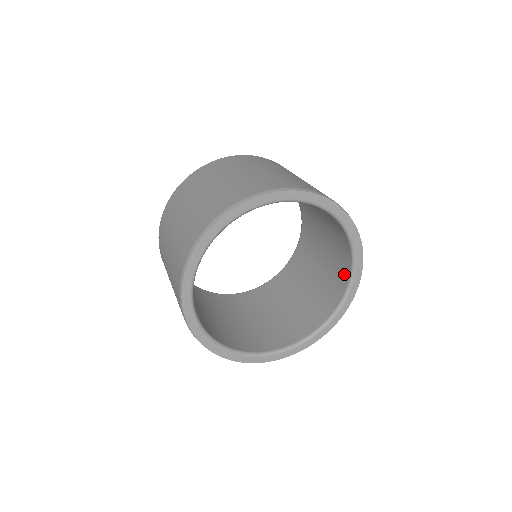
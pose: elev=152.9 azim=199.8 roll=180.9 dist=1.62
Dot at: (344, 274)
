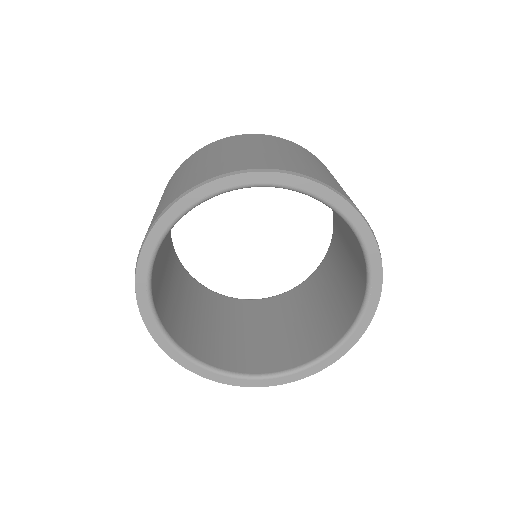
Dot at: (344, 323)
